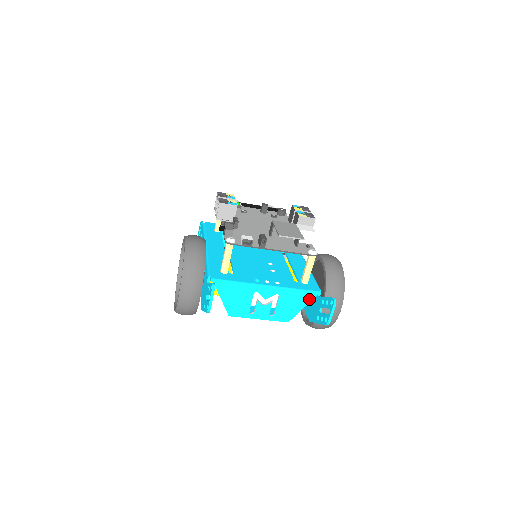
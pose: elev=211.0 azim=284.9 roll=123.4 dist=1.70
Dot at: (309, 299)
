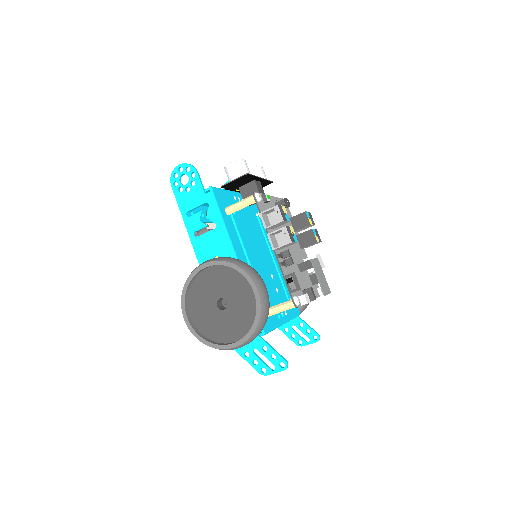
Dot at: occluded
